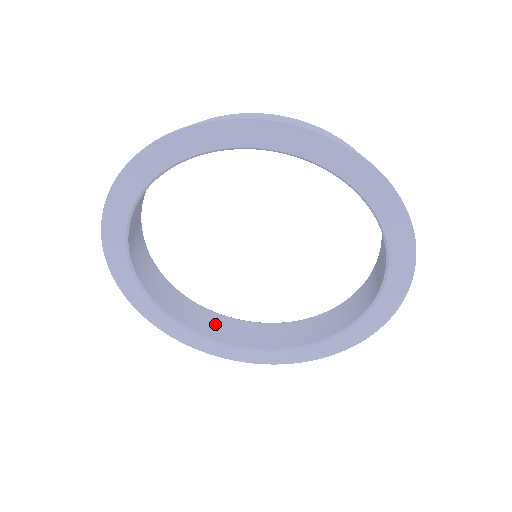
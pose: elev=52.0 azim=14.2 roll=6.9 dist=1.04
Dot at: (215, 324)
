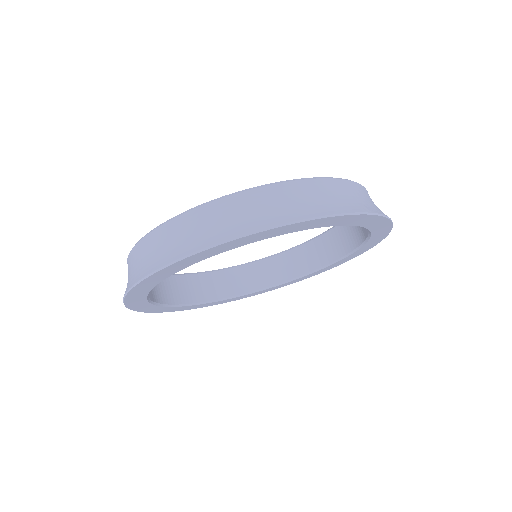
Dot at: (220, 283)
